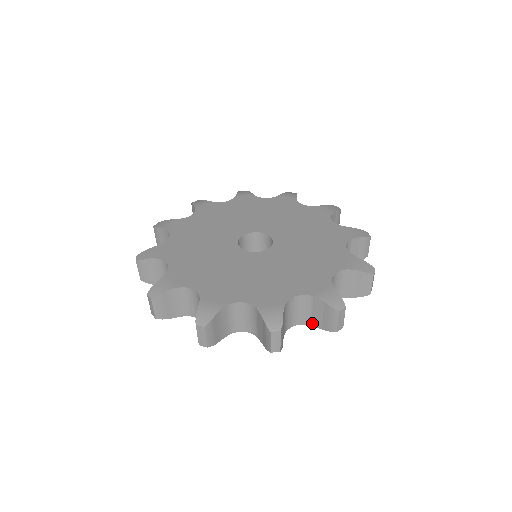
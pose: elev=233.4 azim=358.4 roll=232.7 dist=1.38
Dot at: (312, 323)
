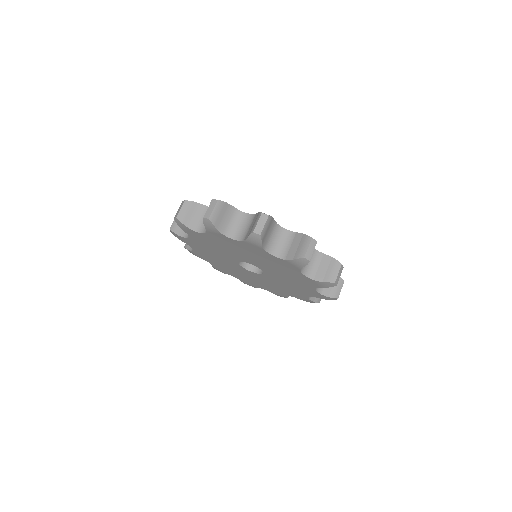
Dot at: (315, 277)
